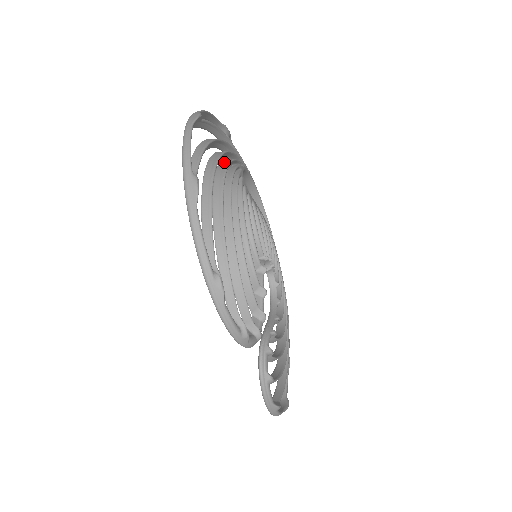
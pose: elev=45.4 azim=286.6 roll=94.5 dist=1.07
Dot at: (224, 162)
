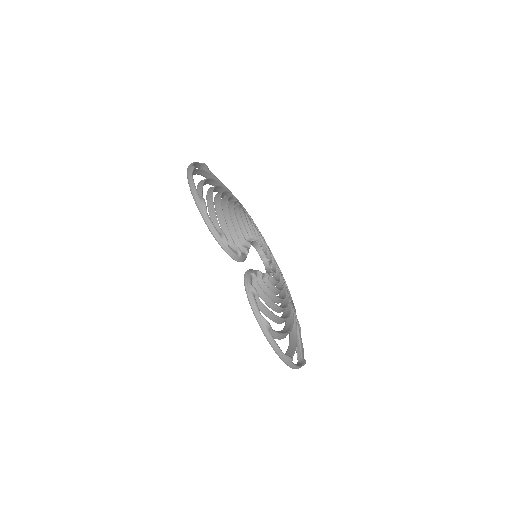
Dot at: occluded
